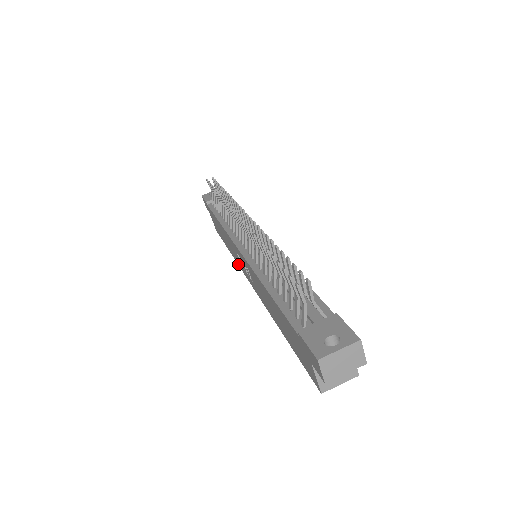
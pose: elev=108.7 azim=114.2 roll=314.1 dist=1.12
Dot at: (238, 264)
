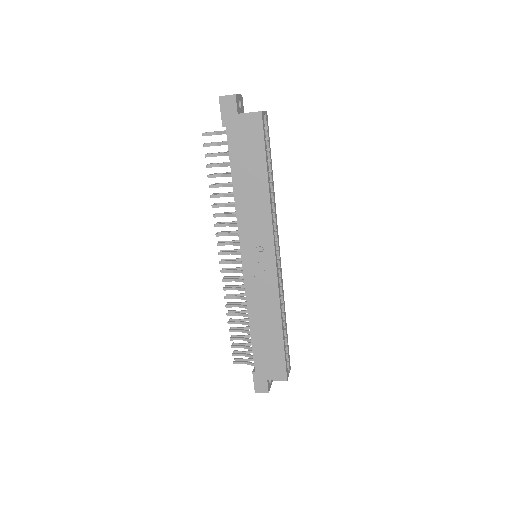
Dot at: (277, 296)
